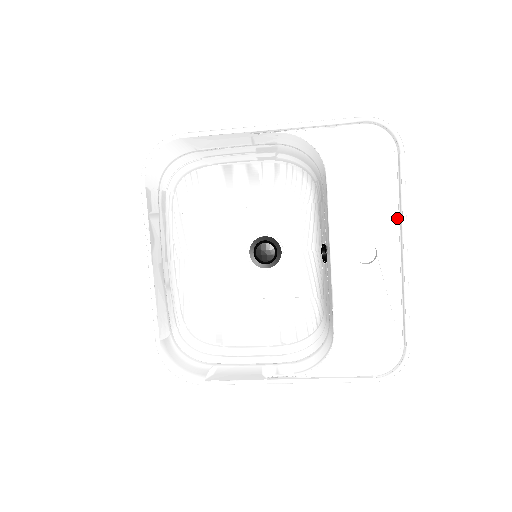
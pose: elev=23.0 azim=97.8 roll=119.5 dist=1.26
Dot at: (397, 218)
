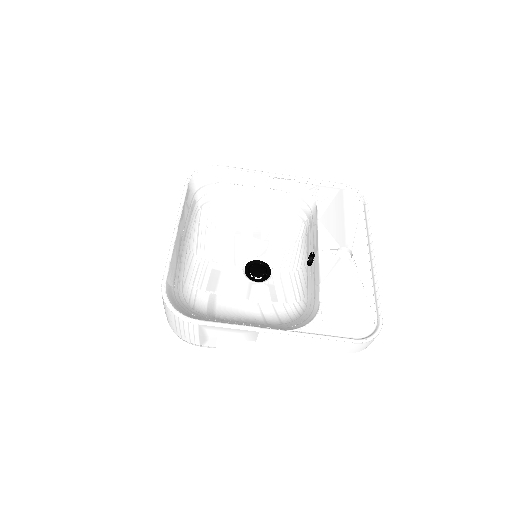
Dot at: (365, 237)
